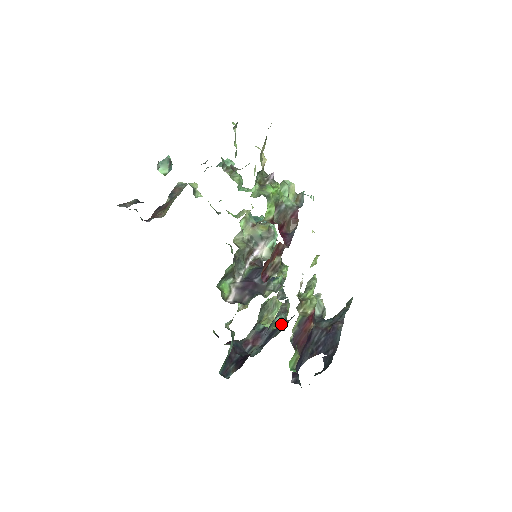
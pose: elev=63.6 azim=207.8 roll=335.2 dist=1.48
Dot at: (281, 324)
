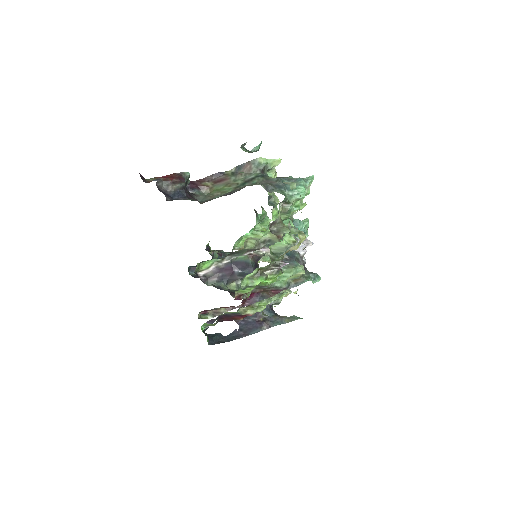
Dot at: occluded
